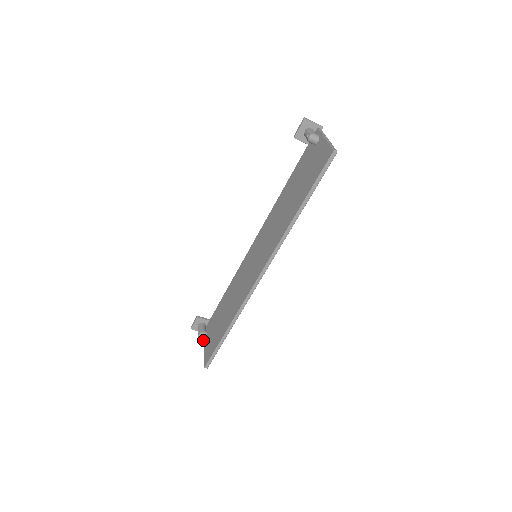
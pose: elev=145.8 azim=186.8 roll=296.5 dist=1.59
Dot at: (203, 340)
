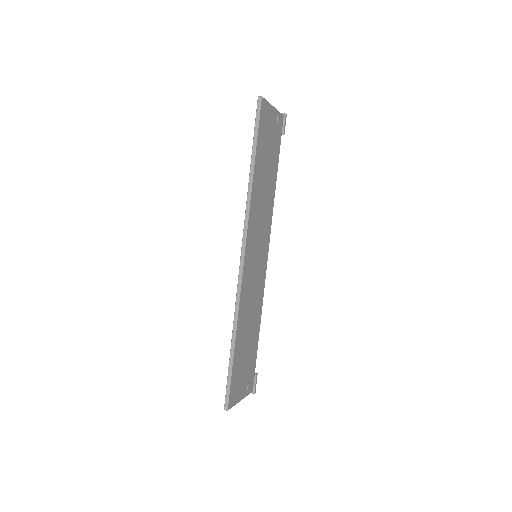
Dot at: occluded
